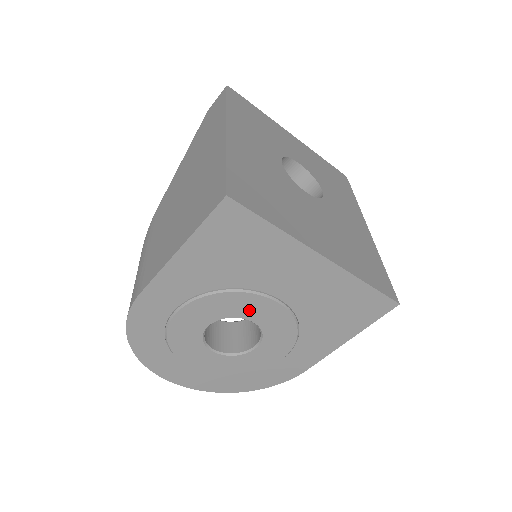
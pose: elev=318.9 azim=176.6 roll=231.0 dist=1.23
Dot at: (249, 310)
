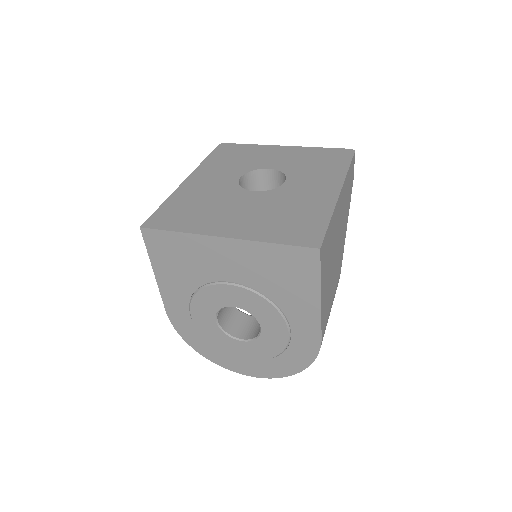
Dot at: (224, 299)
